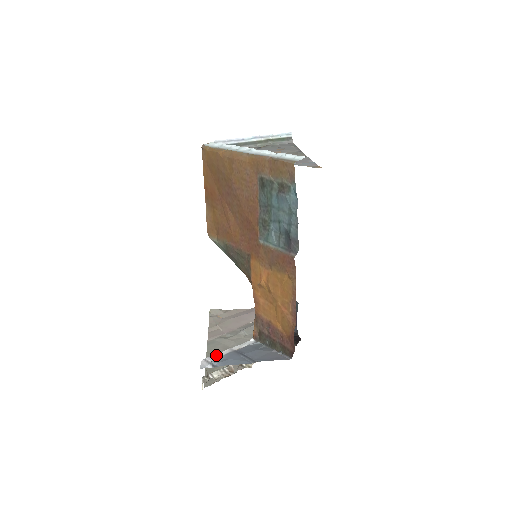
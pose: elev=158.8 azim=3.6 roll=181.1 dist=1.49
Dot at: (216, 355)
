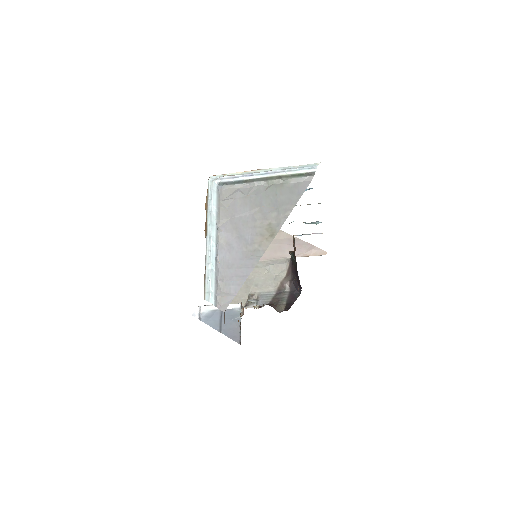
Dot at: (209, 307)
